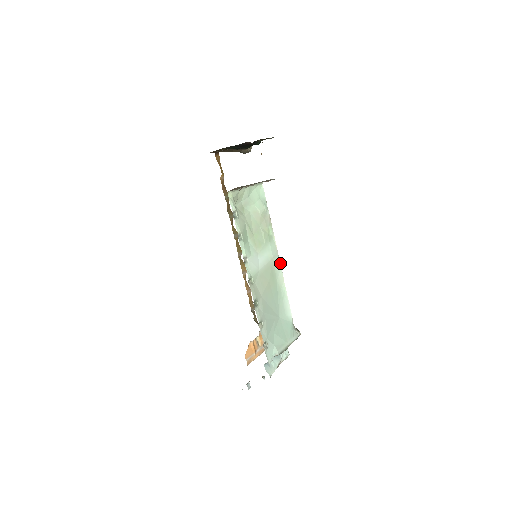
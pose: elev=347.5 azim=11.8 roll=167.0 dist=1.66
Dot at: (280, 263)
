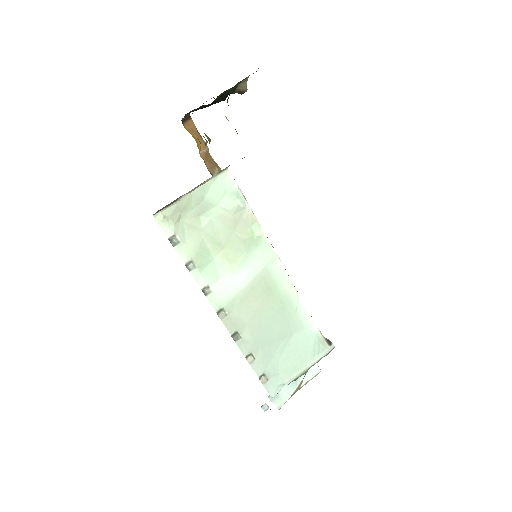
Dot at: (284, 267)
